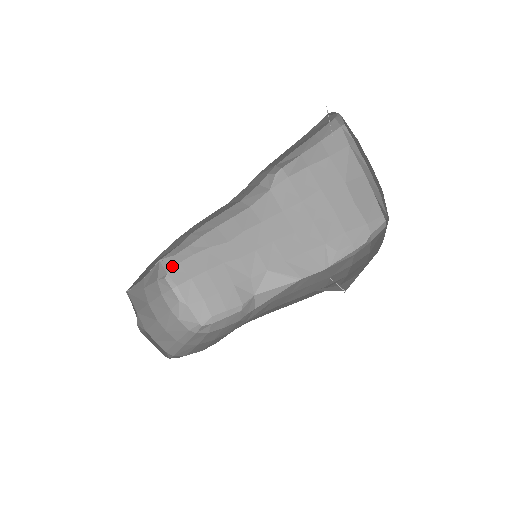
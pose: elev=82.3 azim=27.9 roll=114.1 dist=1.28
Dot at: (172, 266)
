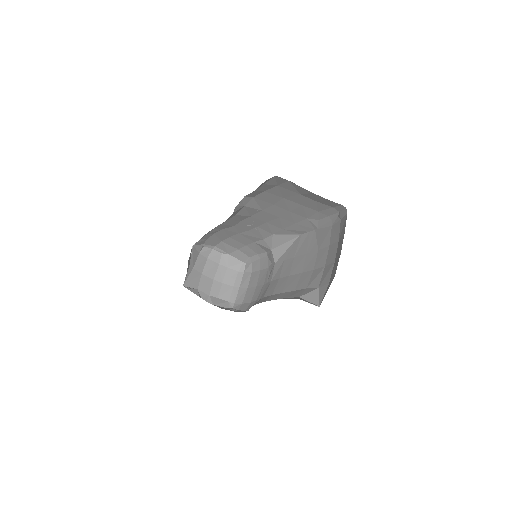
Dot at: (204, 241)
